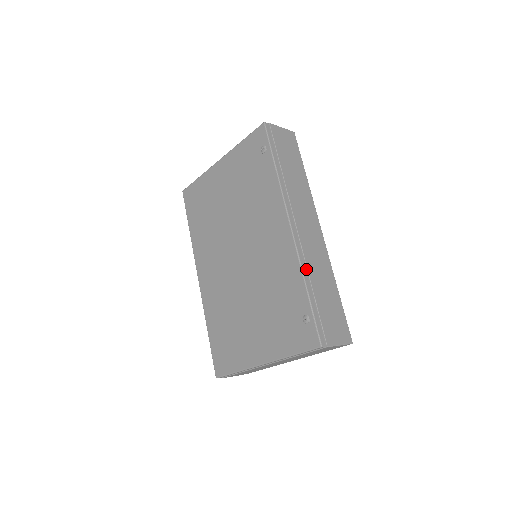
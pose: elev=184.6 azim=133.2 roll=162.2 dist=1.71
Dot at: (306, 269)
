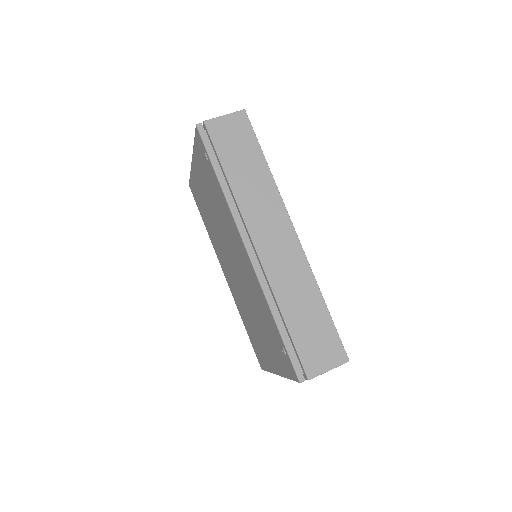
Dot at: (273, 296)
